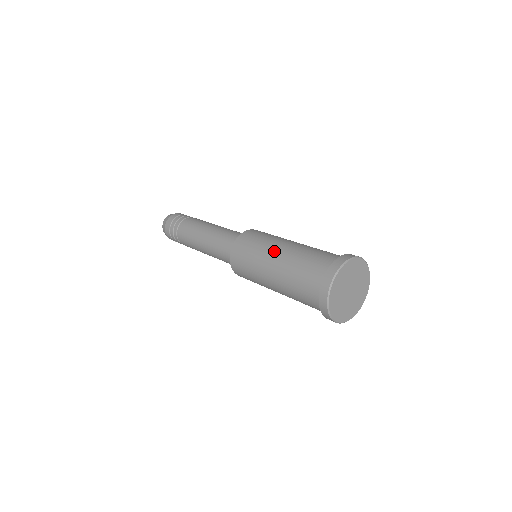
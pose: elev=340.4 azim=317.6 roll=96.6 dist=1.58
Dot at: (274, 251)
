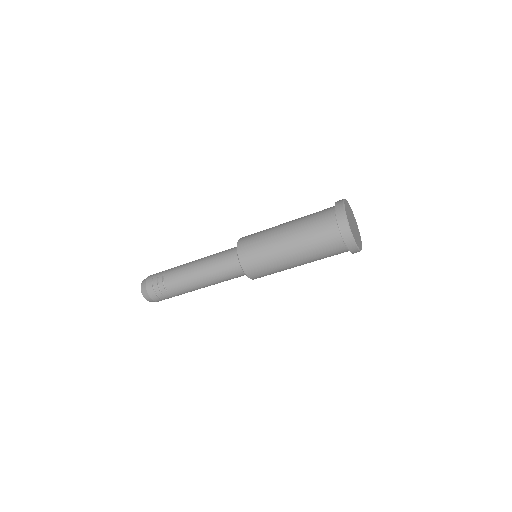
Dot at: occluded
